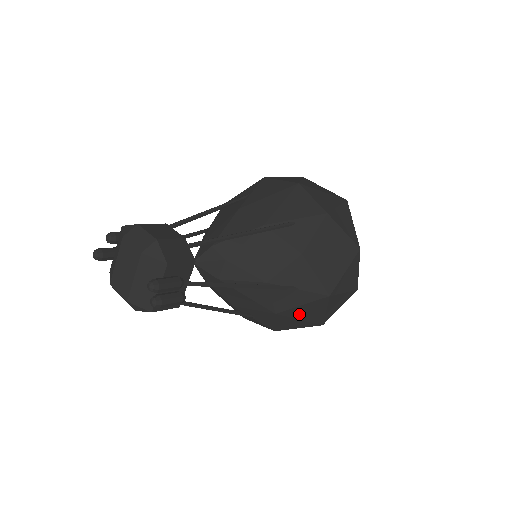
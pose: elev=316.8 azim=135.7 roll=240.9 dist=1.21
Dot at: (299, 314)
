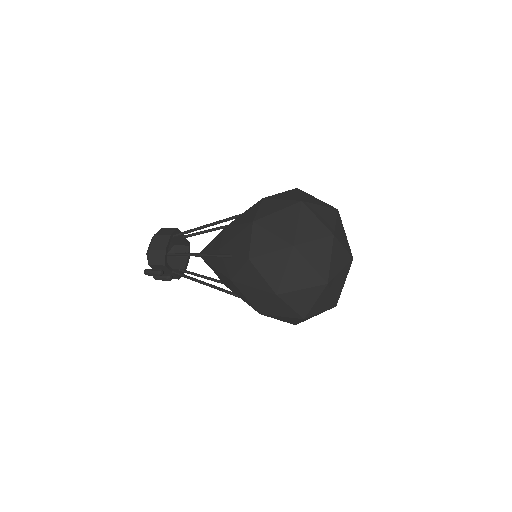
Dot at: occluded
